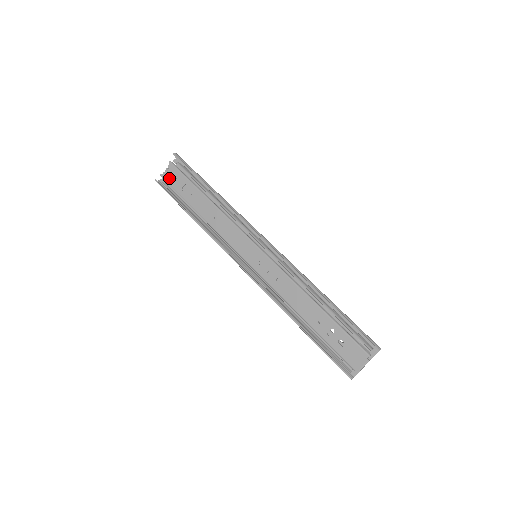
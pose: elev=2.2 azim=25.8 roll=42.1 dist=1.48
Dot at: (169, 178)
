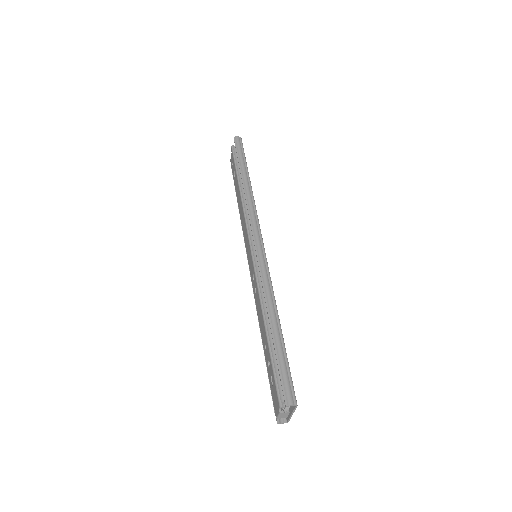
Dot at: (231, 163)
